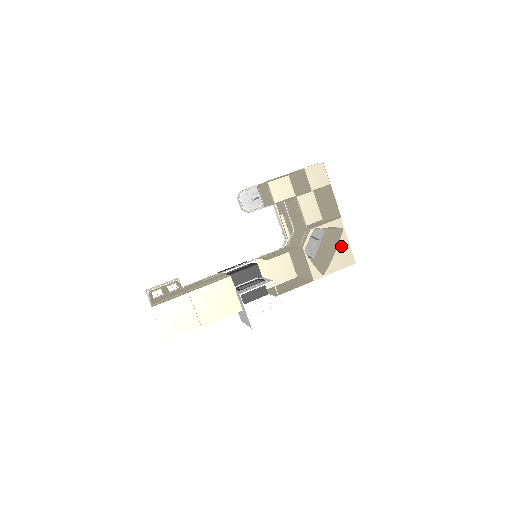
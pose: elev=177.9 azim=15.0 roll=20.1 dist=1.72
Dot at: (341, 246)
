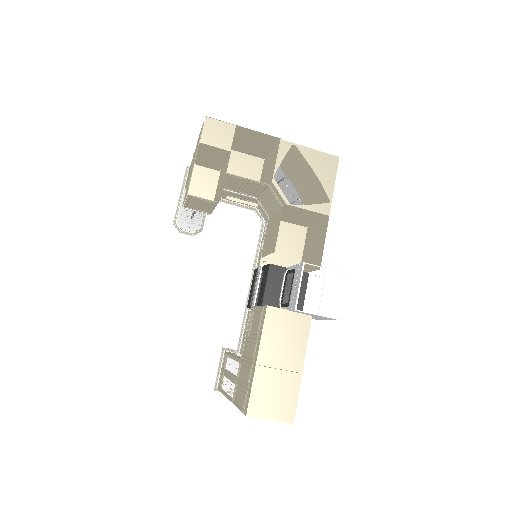
Dot at: (311, 160)
